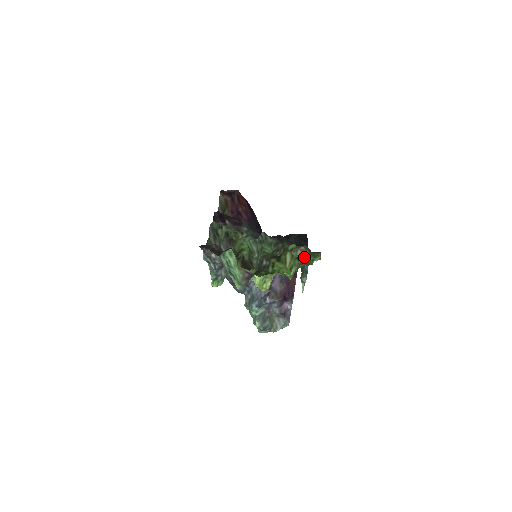
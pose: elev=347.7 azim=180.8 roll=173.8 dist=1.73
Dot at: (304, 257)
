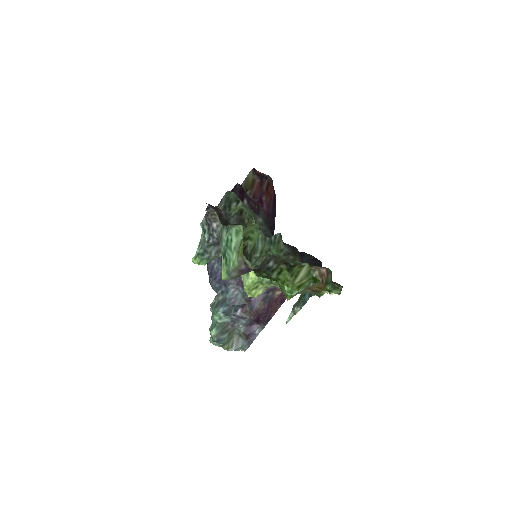
Dot at: (318, 282)
